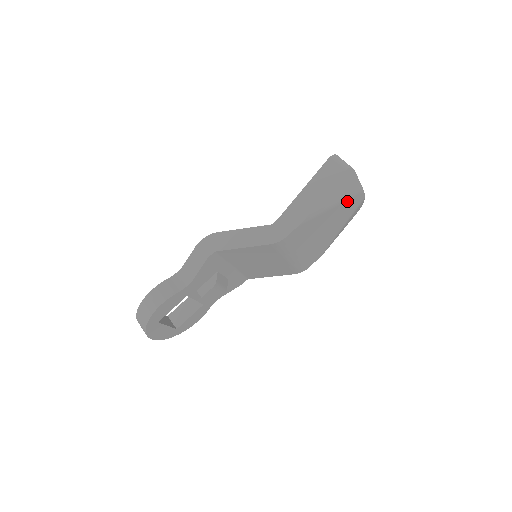
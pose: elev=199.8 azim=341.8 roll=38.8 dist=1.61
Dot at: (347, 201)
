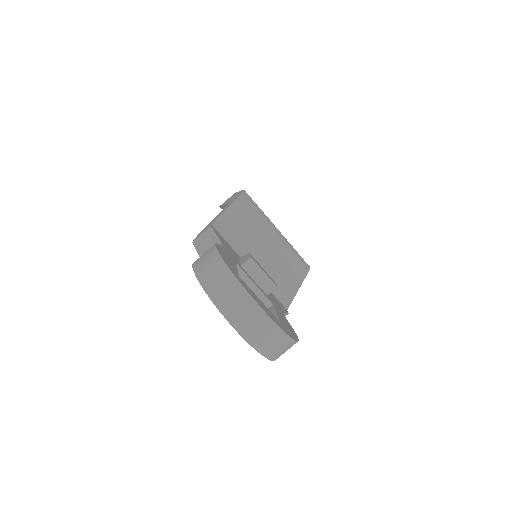
Dot at: occluded
